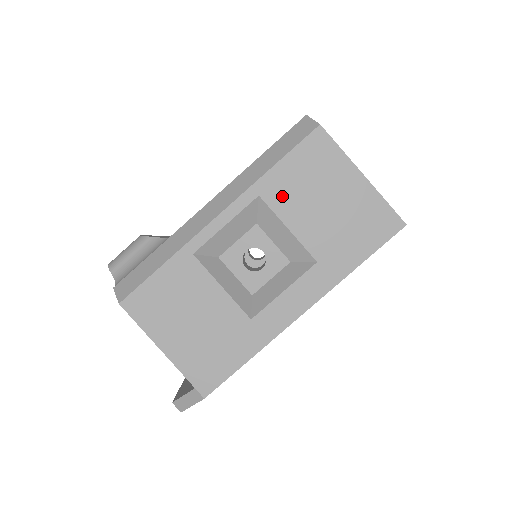
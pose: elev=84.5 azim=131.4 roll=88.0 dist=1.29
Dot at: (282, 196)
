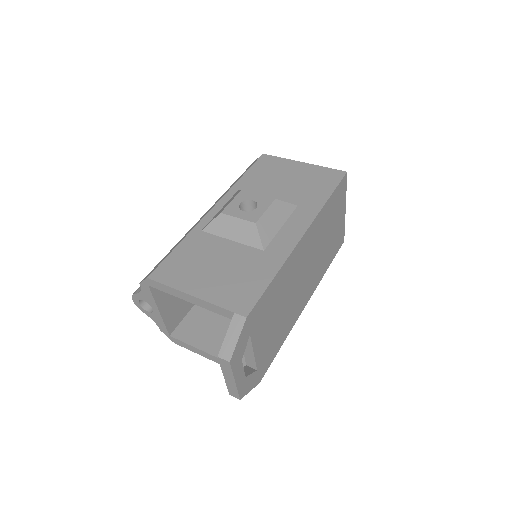
Dot at: (255, 186)
